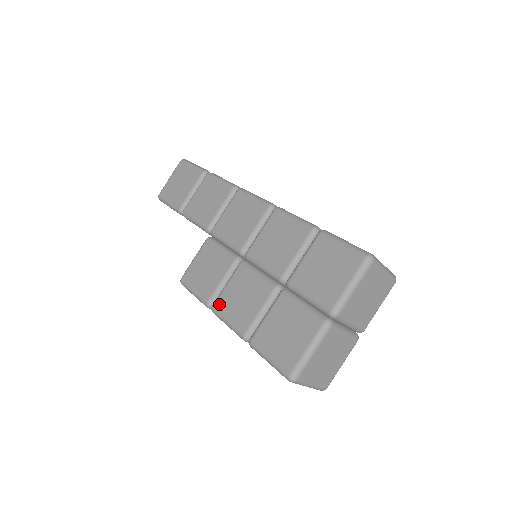
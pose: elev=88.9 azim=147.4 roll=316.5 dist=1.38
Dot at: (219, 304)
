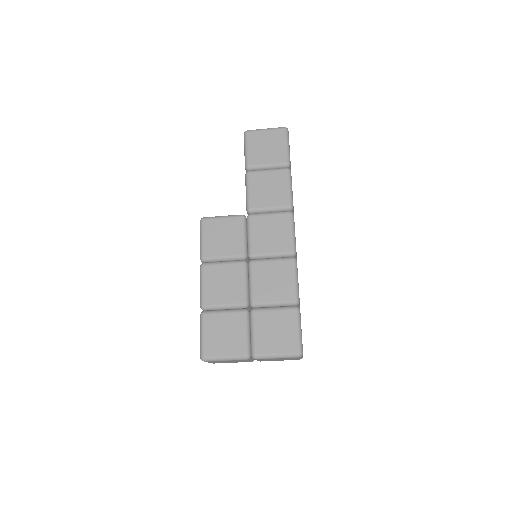
Dot at: (208, 269)
